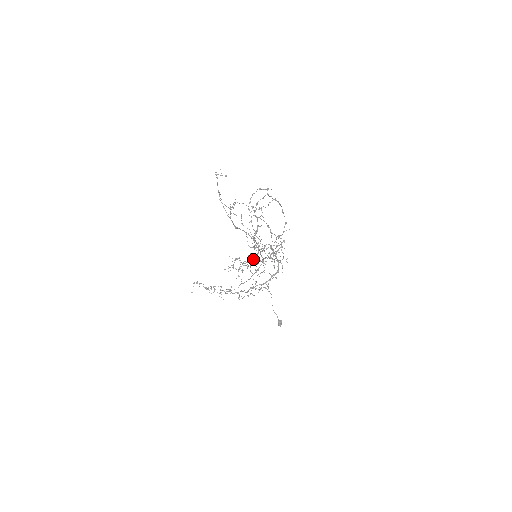
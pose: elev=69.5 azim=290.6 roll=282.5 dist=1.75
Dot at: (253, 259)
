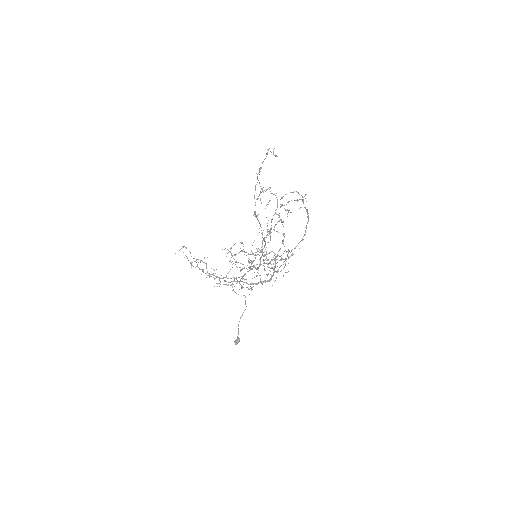
Dot at: (253, 253)
